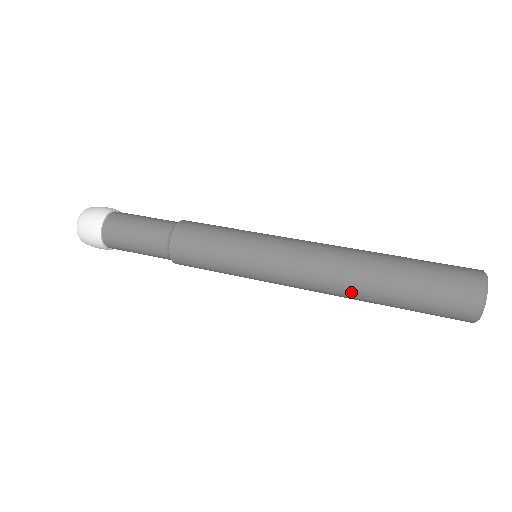
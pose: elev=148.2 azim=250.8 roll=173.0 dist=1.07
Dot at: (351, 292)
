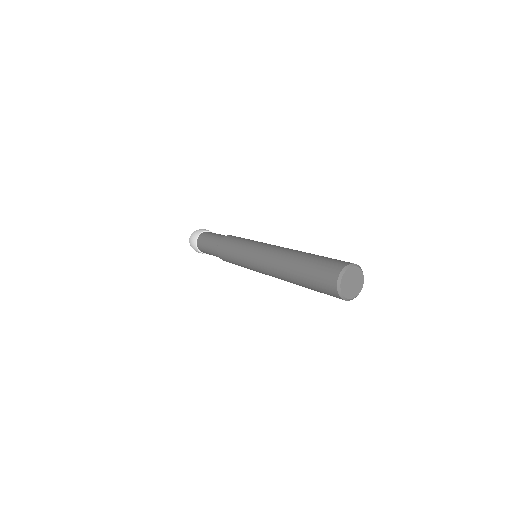
Dot at: (283, 272)
